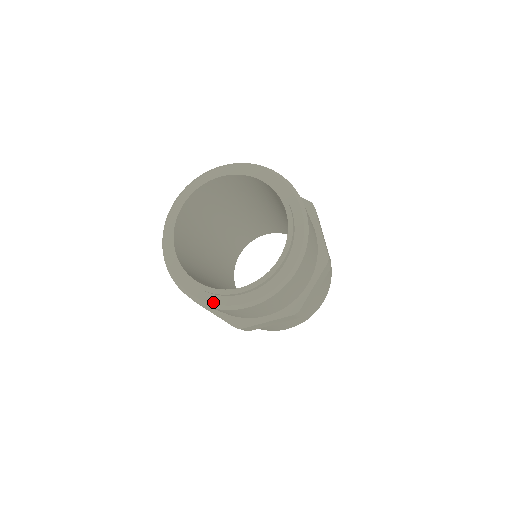
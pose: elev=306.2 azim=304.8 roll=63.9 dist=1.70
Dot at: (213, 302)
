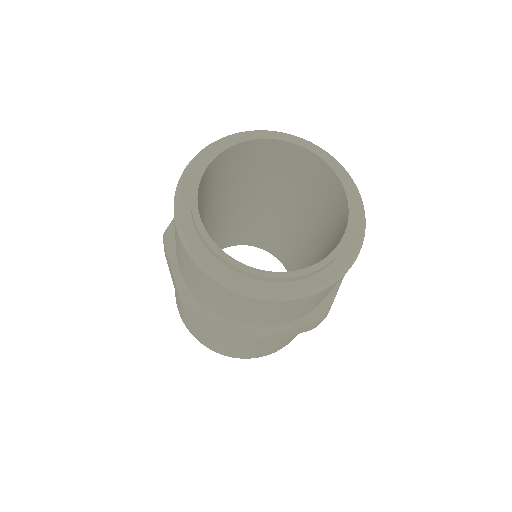
Dot at: (331, 276)
